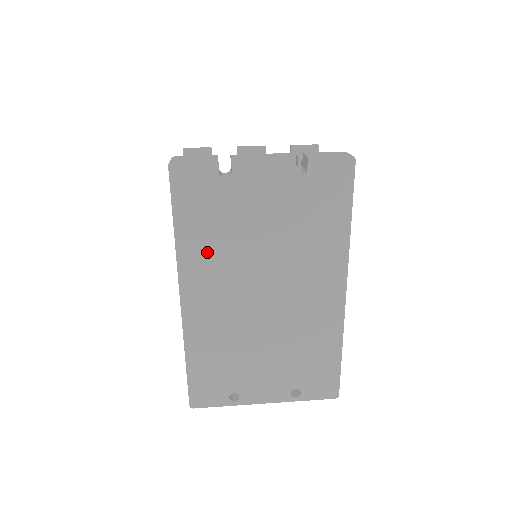
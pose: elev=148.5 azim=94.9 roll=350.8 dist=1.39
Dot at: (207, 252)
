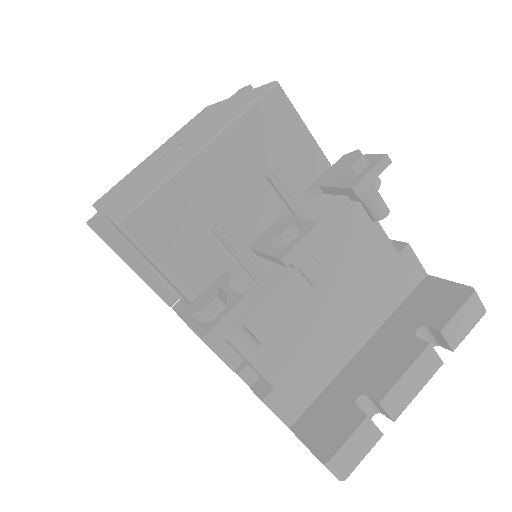
Dot at: occluded
